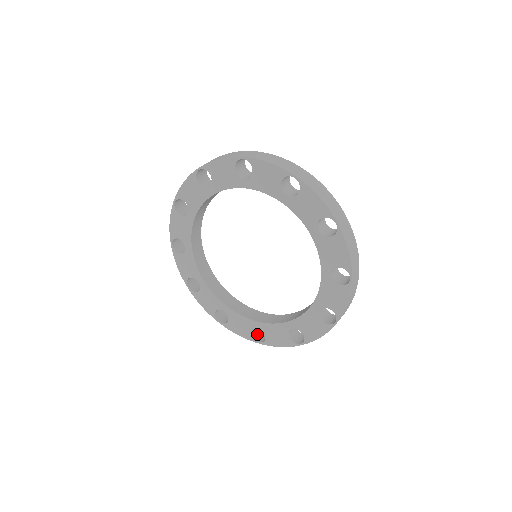
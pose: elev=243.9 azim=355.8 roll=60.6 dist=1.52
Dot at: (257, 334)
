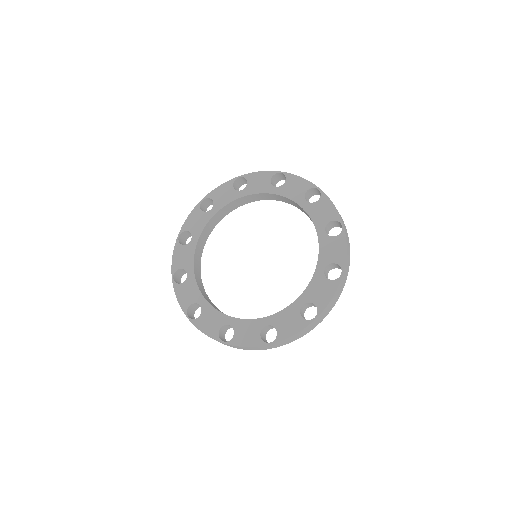
Dot at: (222, 338)
